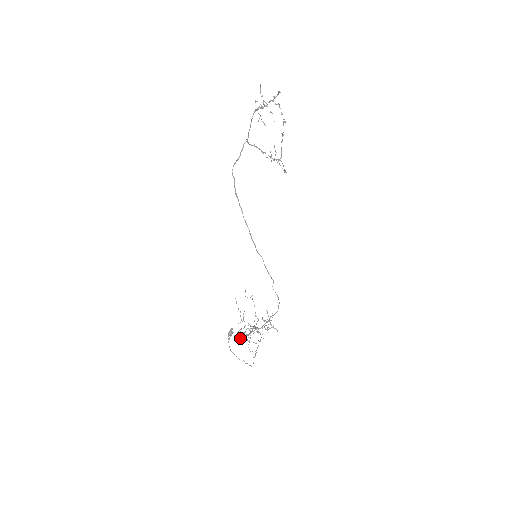
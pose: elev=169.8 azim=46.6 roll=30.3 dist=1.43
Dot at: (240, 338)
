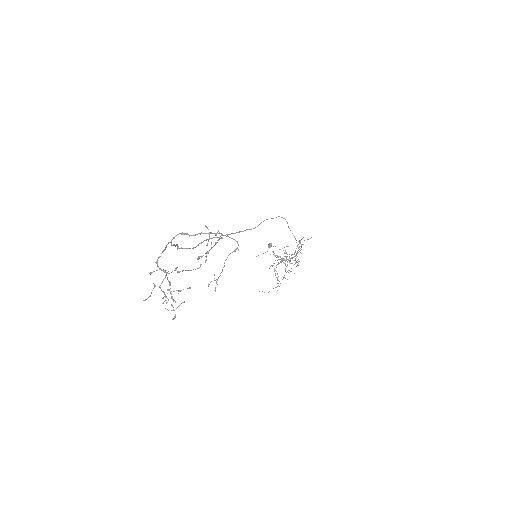
Dot at: occluded
